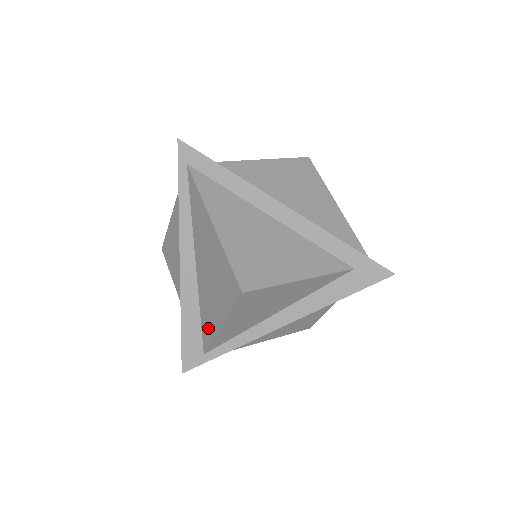
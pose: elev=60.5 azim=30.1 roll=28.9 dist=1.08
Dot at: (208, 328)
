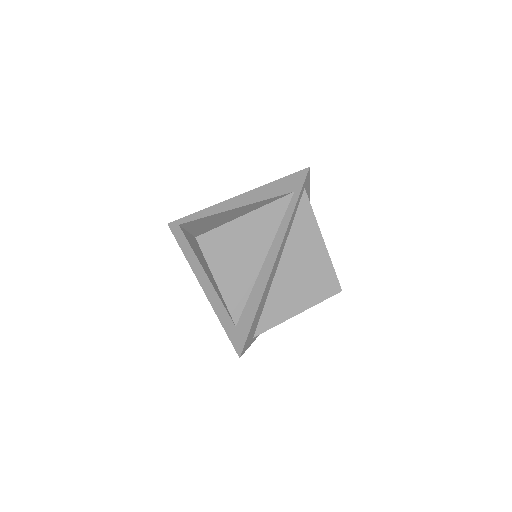
Dot at: (275, 315)
